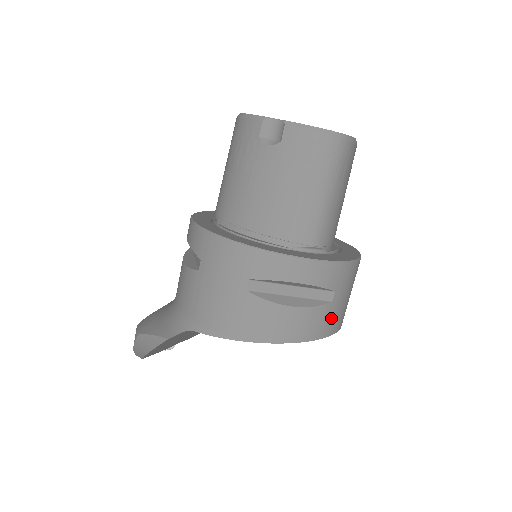
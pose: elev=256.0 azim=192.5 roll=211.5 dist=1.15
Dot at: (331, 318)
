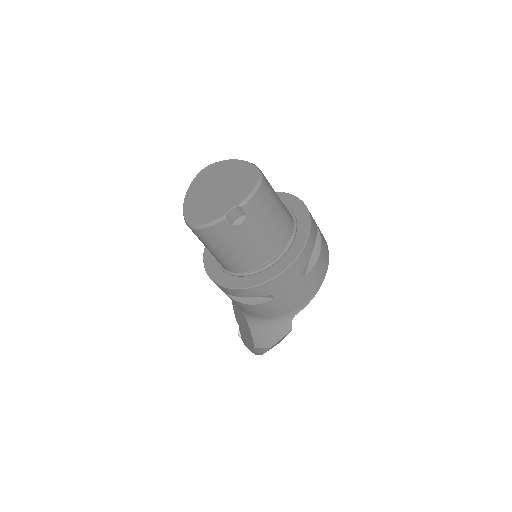
Dot at: (321, 233)
